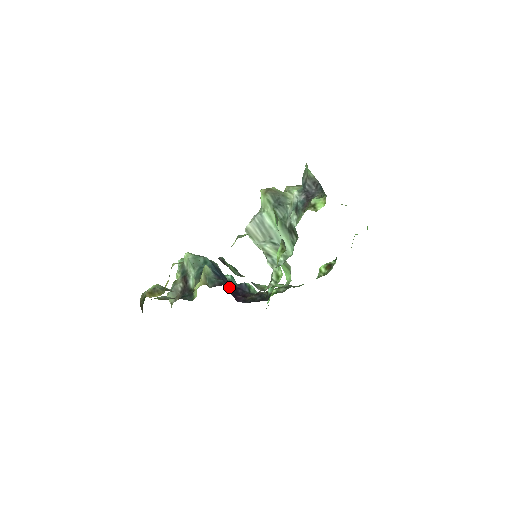
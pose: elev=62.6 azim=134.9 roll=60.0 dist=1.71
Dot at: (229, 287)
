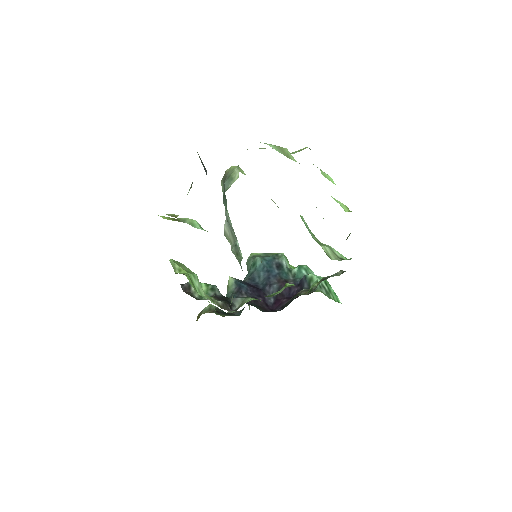
Dot at: (273, 290)
